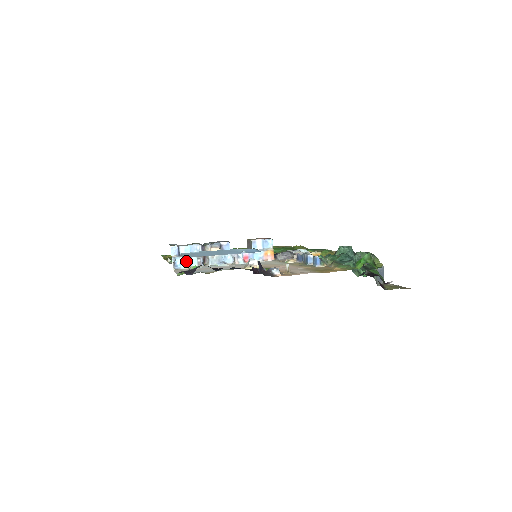
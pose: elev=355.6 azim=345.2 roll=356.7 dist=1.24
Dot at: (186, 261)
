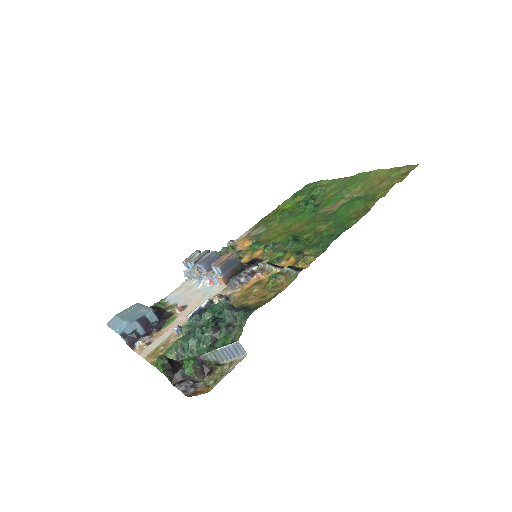
Dot at: (190, 275)
